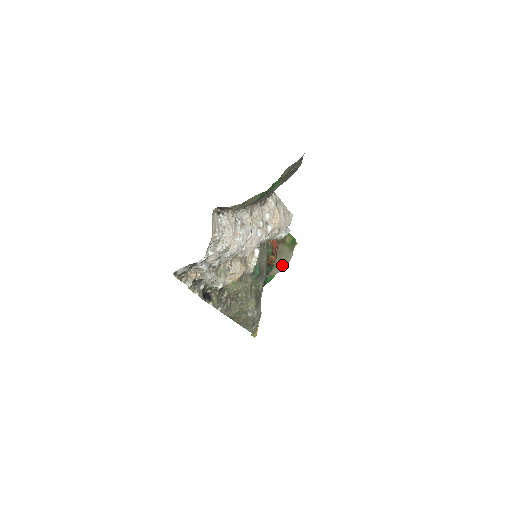
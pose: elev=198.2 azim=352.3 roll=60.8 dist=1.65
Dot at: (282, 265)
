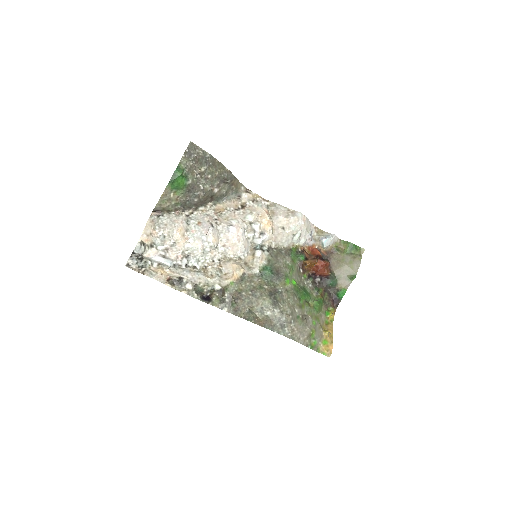
Dot at: (348, 275)
